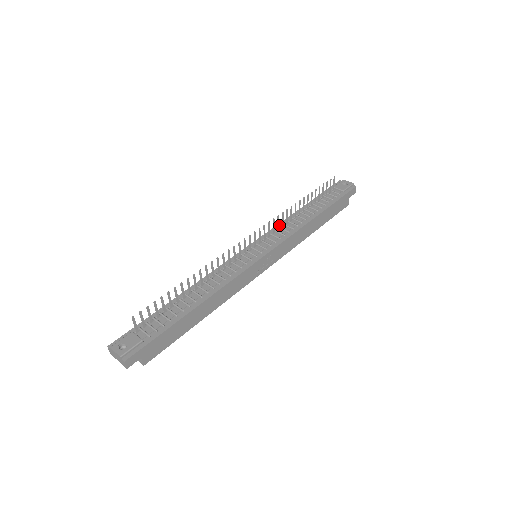
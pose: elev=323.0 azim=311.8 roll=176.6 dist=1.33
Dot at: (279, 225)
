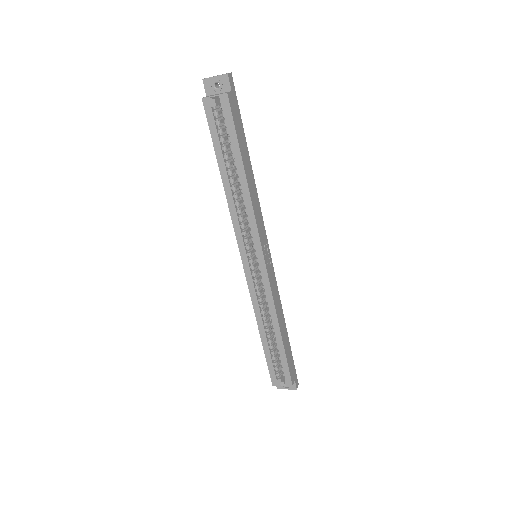
Dot at: occluded
